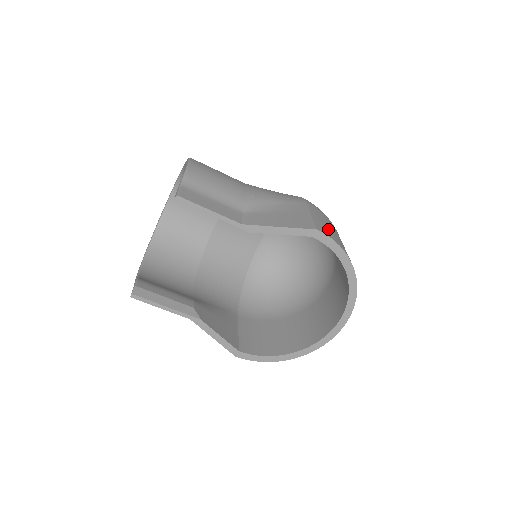
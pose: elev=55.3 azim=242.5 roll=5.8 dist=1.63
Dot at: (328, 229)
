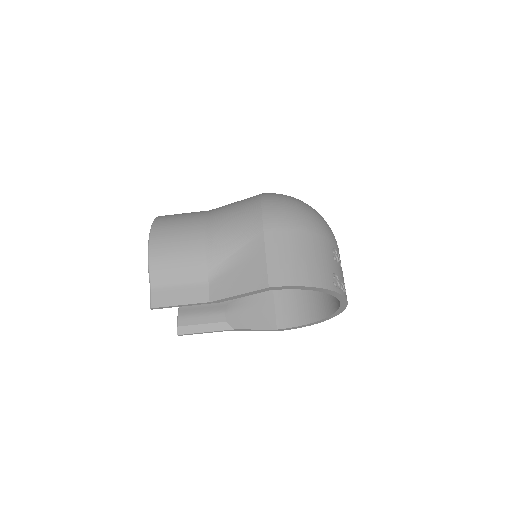
Dot at: (285, 267)
